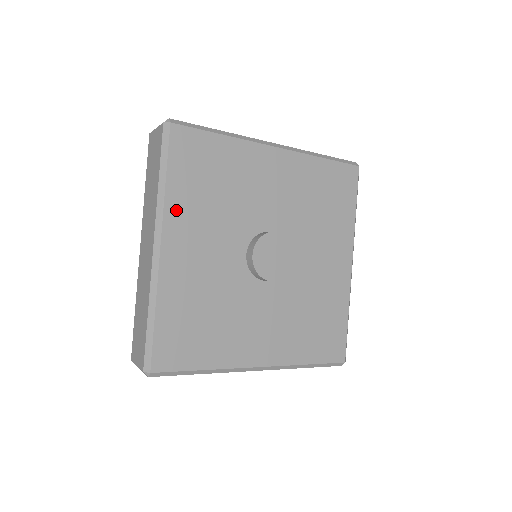
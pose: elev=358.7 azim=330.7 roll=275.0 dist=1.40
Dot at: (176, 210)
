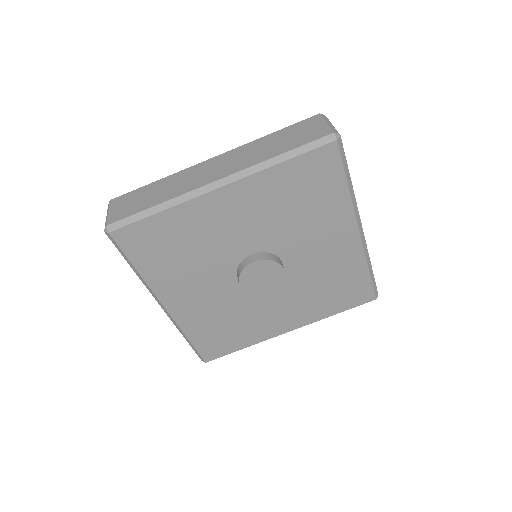
Dot at: (159, 283)
